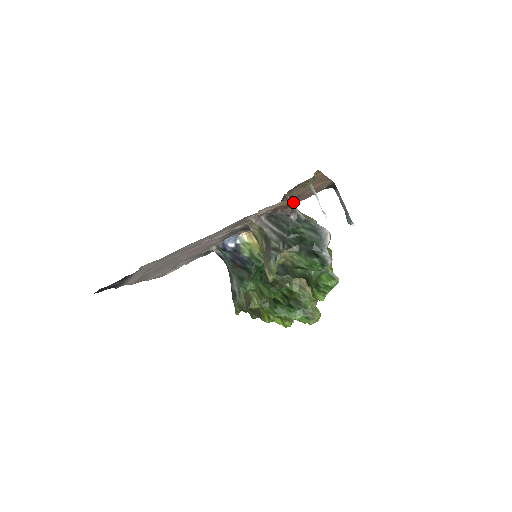
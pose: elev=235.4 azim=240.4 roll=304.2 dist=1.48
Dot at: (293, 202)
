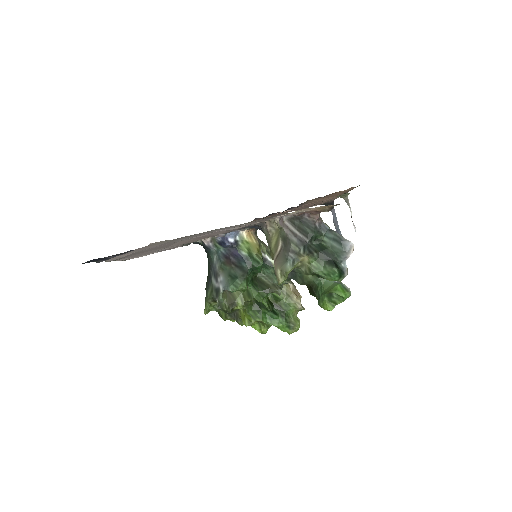
Dot at: (328, 209)
